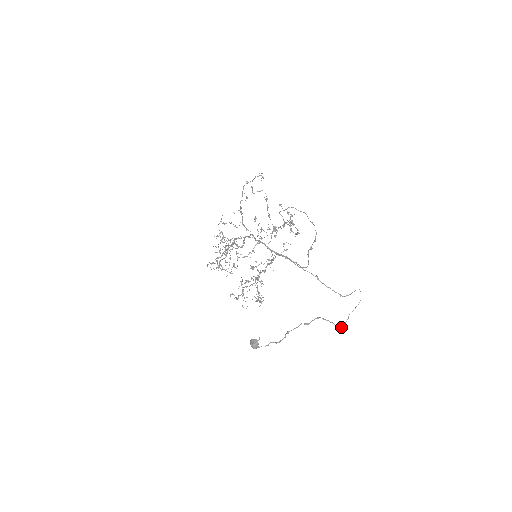
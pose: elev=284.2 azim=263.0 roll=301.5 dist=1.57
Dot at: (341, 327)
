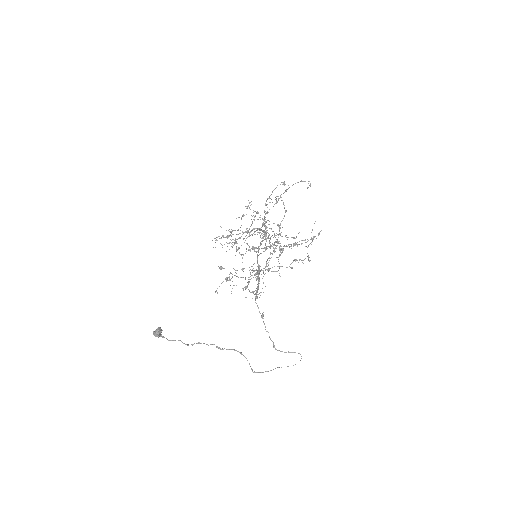
Dot at: (256, 372)
